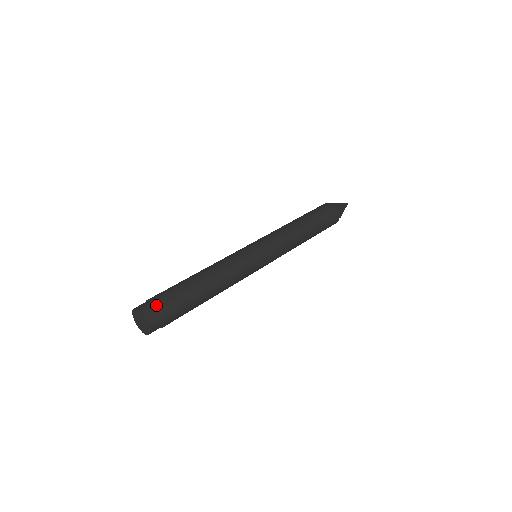
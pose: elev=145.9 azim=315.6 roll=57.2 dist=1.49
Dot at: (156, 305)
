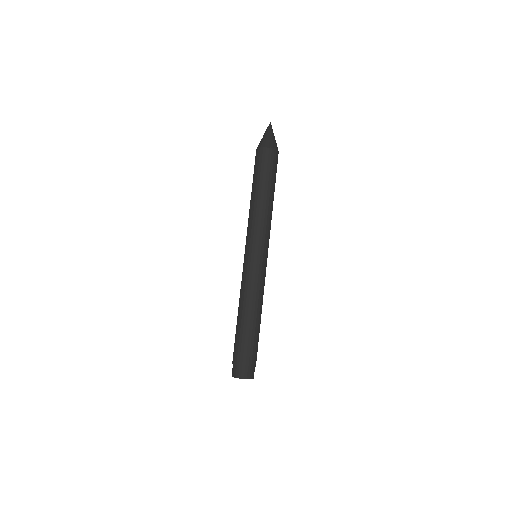
Dot at: (252, 367)
